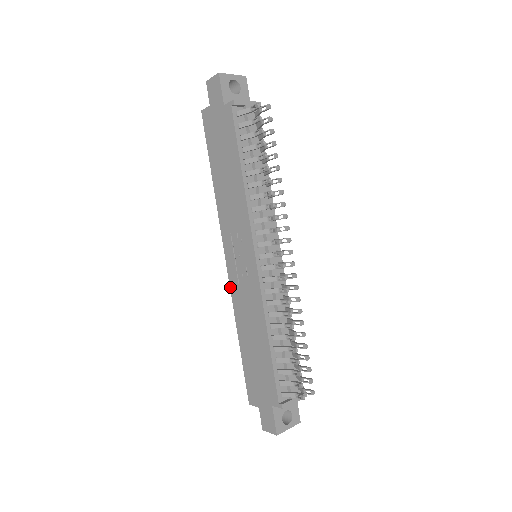
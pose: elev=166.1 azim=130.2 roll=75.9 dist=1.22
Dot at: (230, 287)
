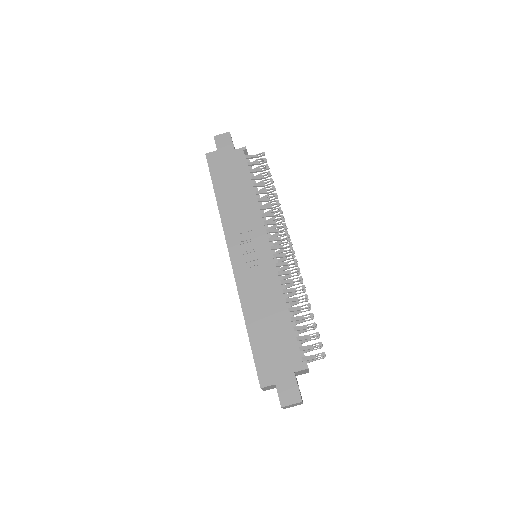
Dot at: (235, 279)
